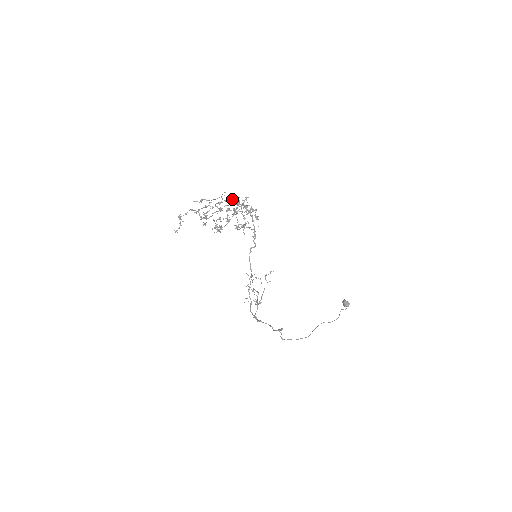
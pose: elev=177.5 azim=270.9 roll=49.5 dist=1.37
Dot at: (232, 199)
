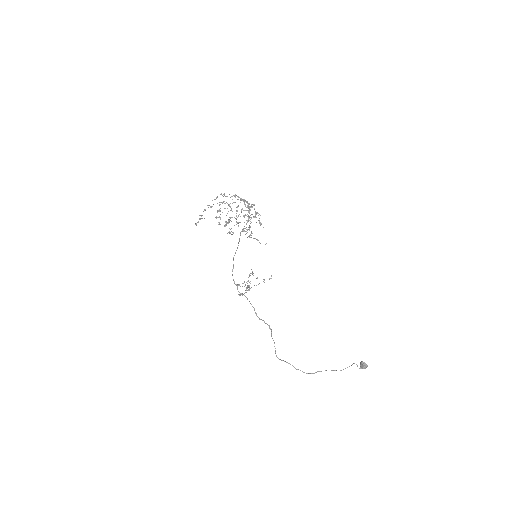
Dot at: (238, 196)
